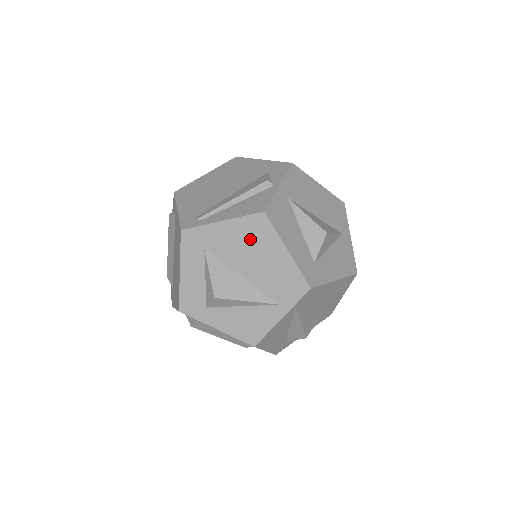
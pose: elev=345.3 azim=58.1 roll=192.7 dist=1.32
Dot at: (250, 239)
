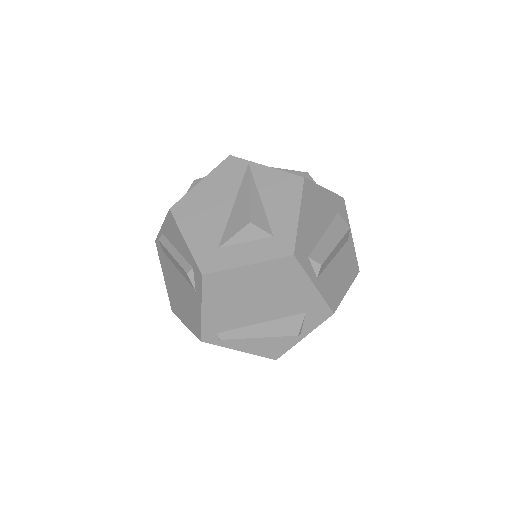
Dot at: occluded
